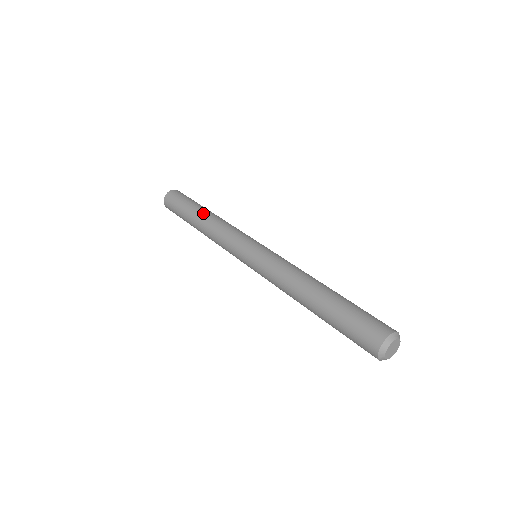
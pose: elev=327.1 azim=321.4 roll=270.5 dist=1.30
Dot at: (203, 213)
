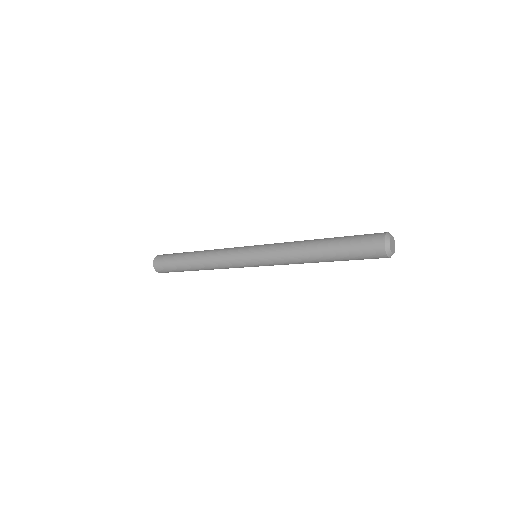
Dot at: occluded
